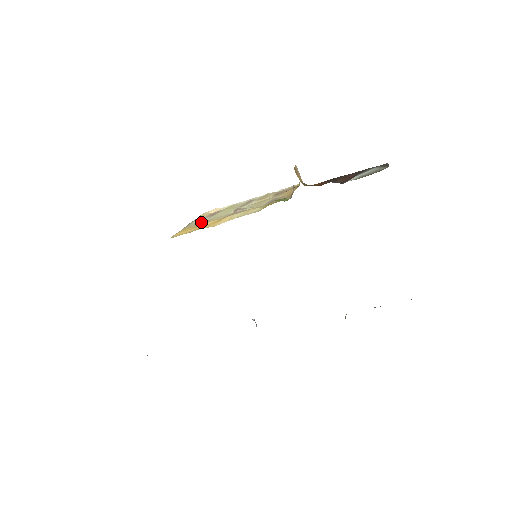
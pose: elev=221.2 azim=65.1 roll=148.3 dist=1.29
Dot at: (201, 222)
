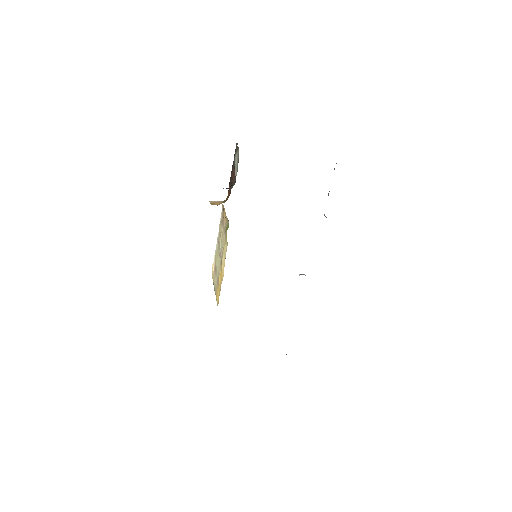
Dot at: (217, 281)
